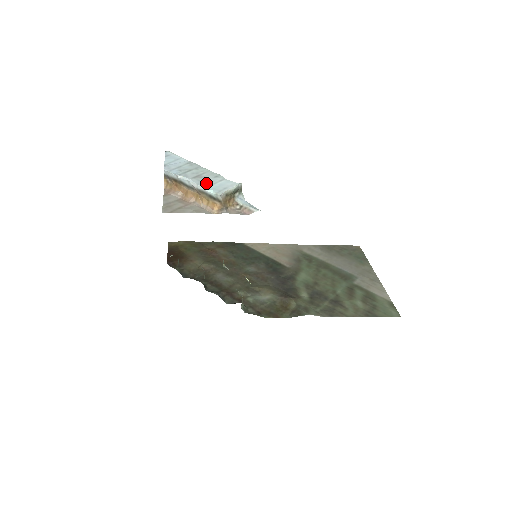
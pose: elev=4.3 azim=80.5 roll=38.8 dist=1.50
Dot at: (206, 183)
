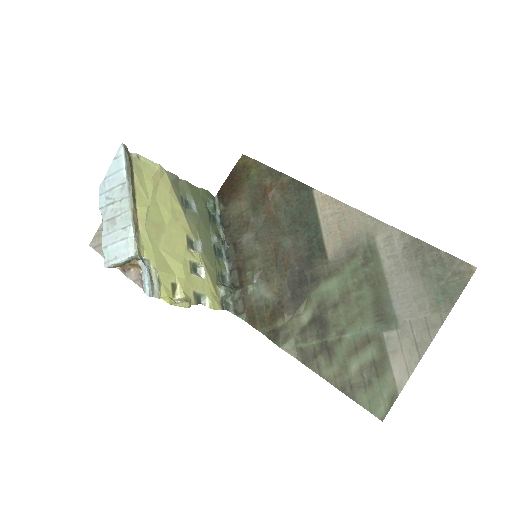
Dot at: (108, 238)
